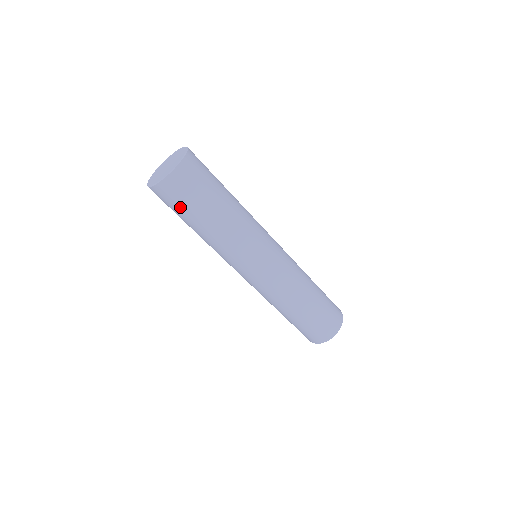
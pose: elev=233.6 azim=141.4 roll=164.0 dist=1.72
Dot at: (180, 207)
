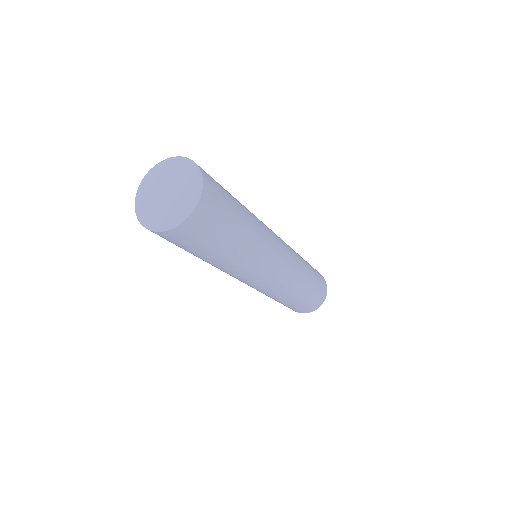
Dot at: occluded
